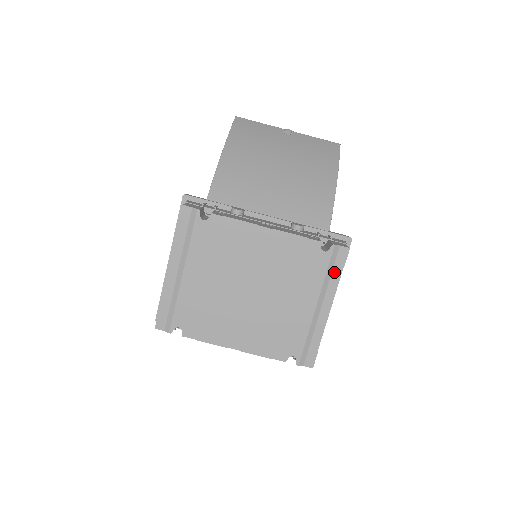
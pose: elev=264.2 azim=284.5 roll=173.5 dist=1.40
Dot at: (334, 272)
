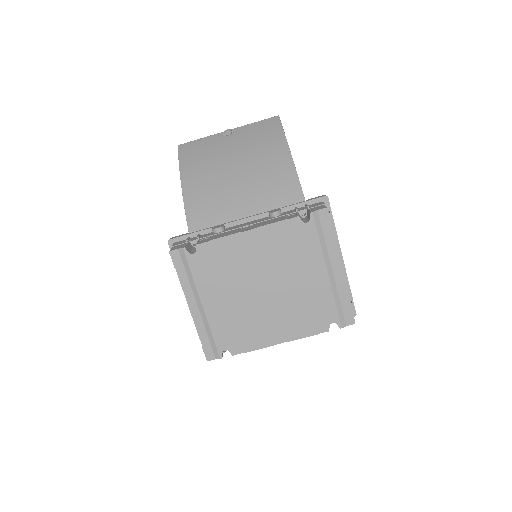
Dot at: (326, 235)
